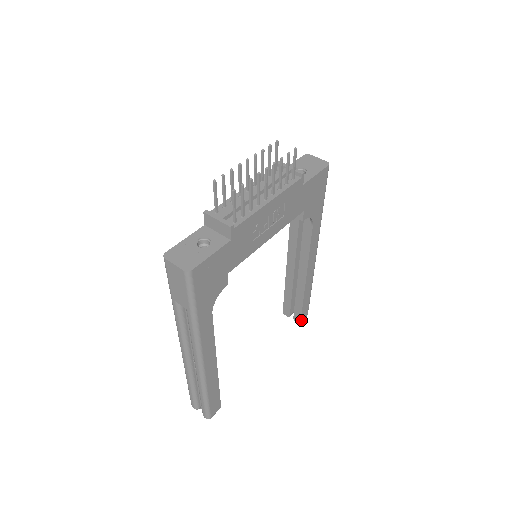
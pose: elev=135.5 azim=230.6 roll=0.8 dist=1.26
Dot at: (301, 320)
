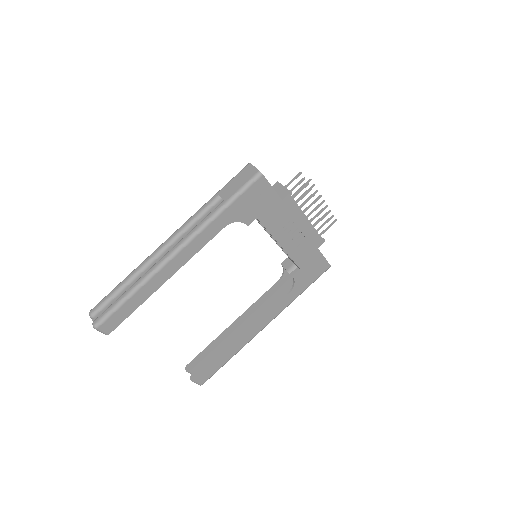
Dot at: (197, 379)
